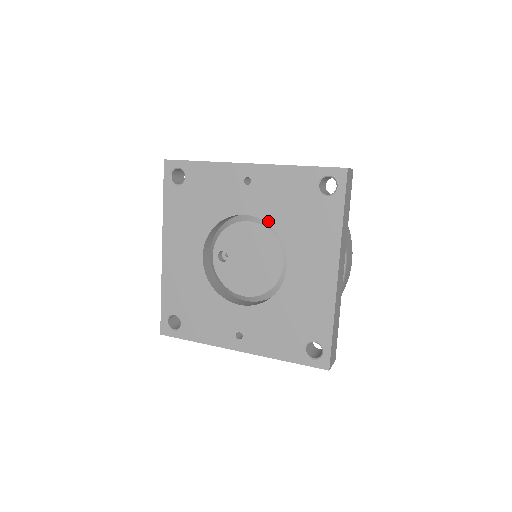
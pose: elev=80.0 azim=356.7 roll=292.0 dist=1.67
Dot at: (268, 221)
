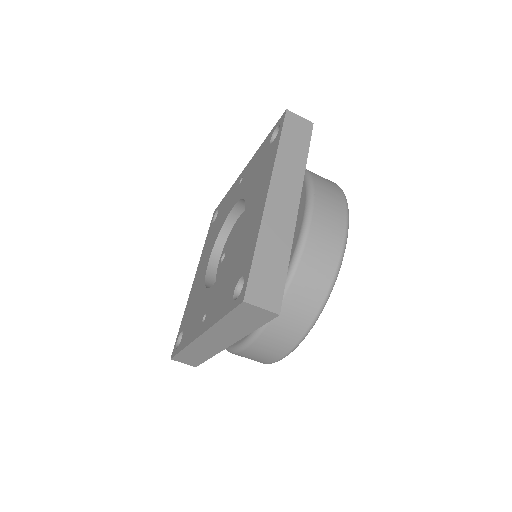
Dot at: (243, 197)
